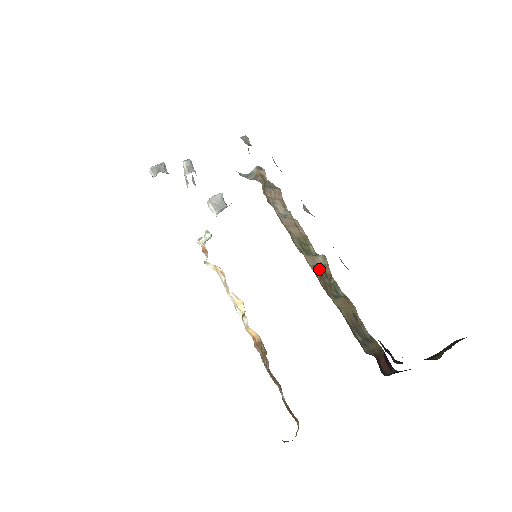
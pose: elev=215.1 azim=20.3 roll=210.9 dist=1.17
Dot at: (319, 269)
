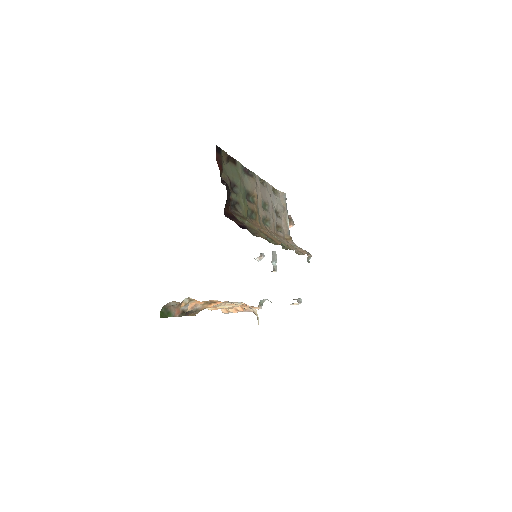
Dot at: (269, 234)
